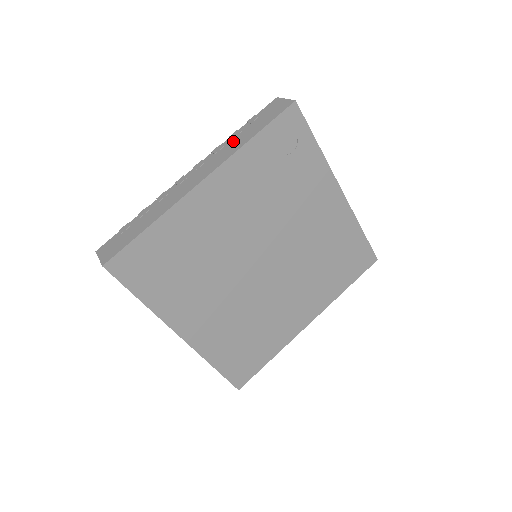
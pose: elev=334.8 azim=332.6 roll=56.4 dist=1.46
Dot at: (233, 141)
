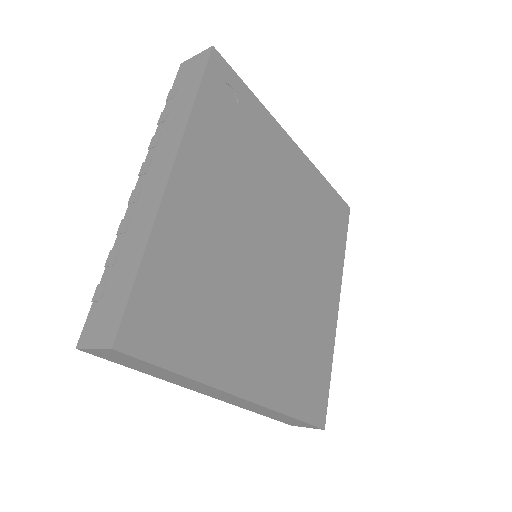
Dot at: (169, 121)
